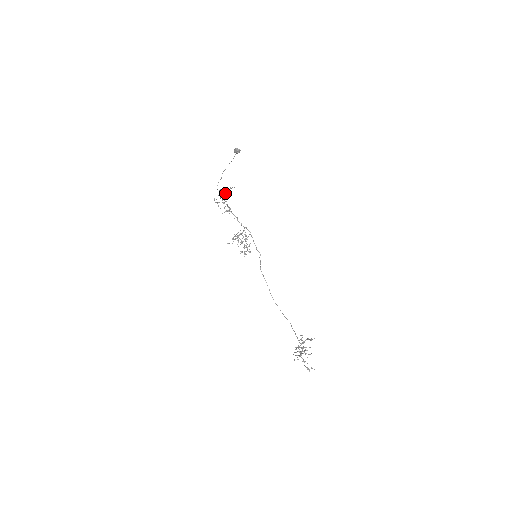
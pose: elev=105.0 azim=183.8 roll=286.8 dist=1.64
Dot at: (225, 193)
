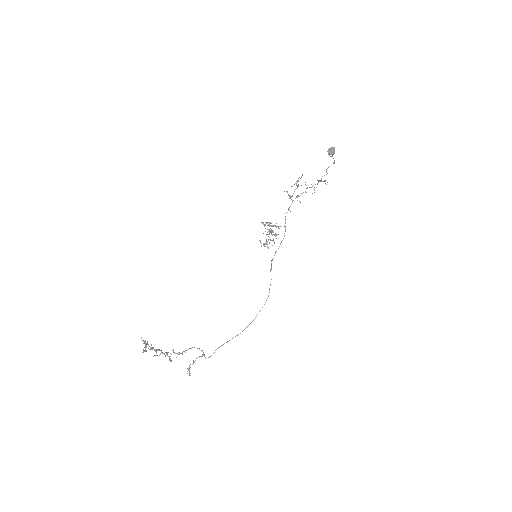
Dot at: (324, 180)
